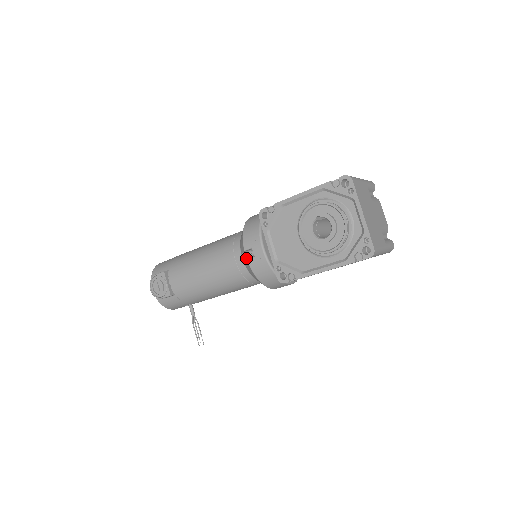
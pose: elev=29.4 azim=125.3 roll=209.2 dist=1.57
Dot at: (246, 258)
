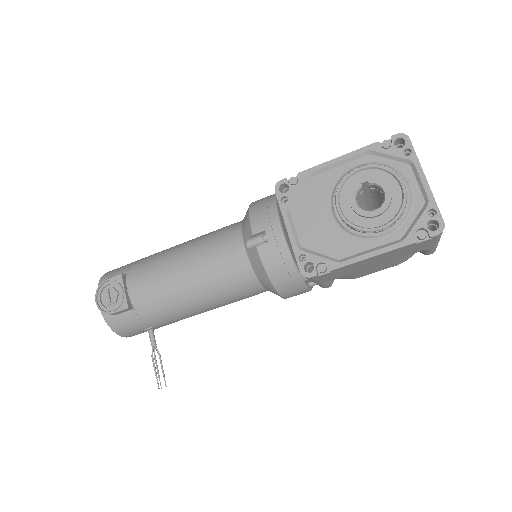
Dot at: (252, 247)
